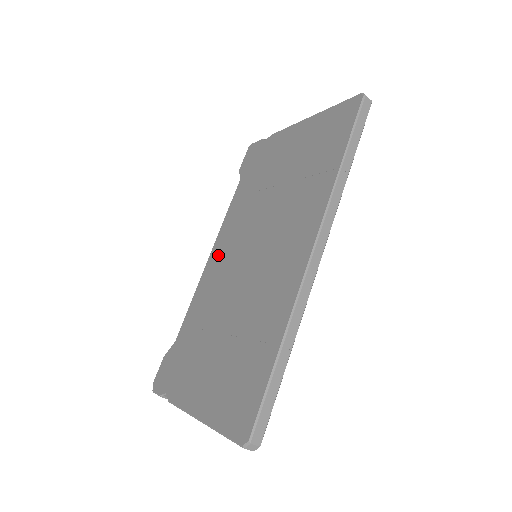
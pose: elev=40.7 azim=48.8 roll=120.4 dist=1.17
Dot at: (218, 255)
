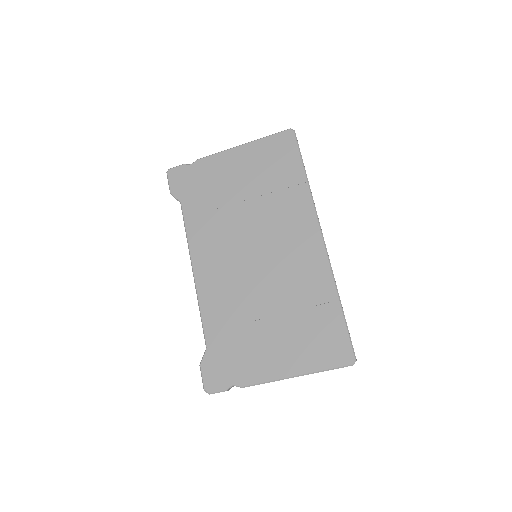
Dot at: (207, 267)
